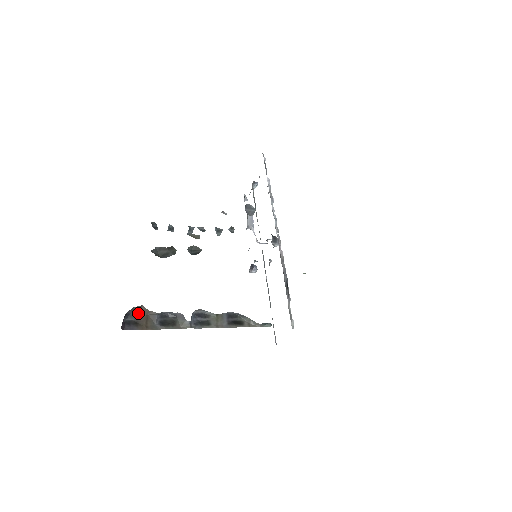
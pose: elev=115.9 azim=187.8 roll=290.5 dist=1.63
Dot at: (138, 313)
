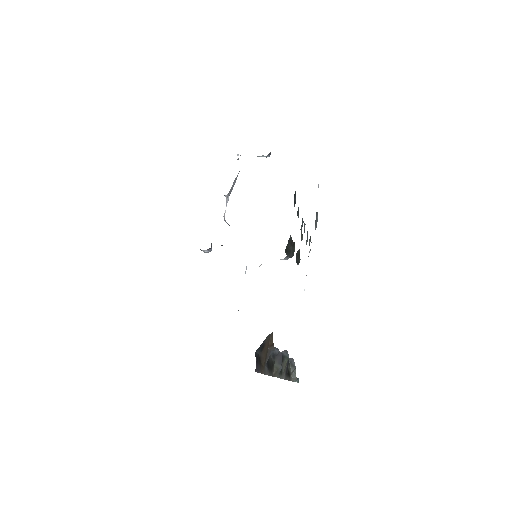
Dot at: (265, 343)
